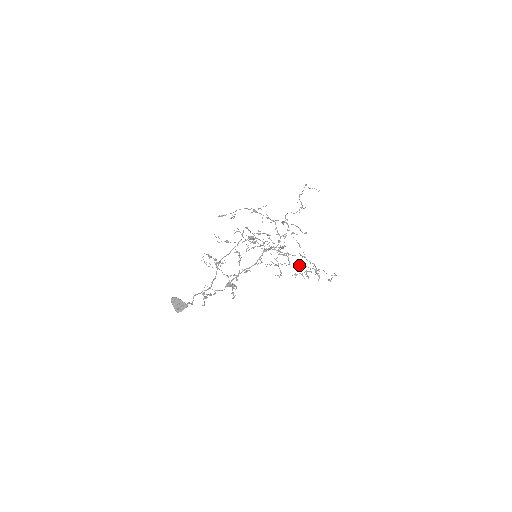
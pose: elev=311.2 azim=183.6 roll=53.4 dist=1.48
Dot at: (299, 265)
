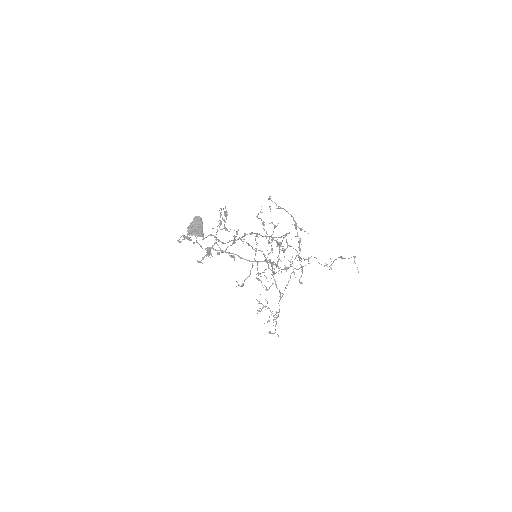
Dot at: occluded
